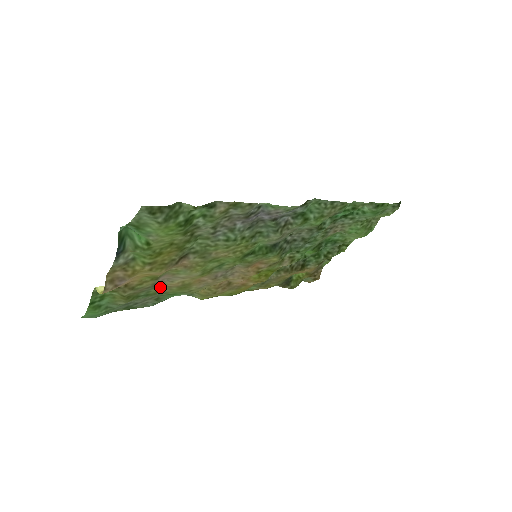
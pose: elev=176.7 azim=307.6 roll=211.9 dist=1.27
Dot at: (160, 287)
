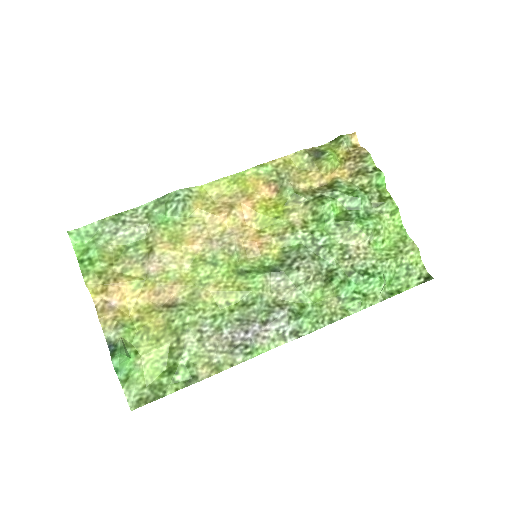
Dot at: (151, 244)
